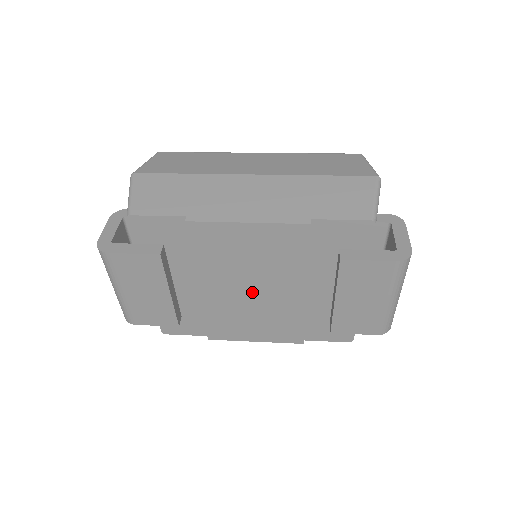
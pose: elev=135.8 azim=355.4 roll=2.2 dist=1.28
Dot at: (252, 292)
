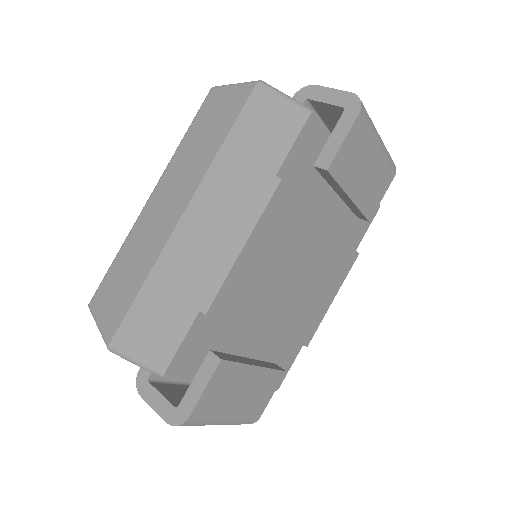
Dot at: (298, 279)
